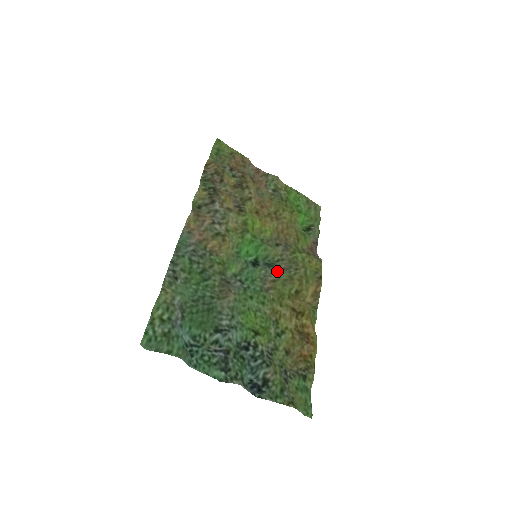
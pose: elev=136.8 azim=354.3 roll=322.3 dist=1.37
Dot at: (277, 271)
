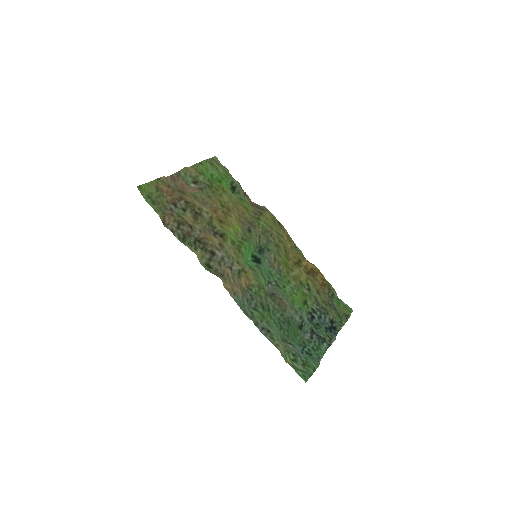
Dot at: (268, 250)
